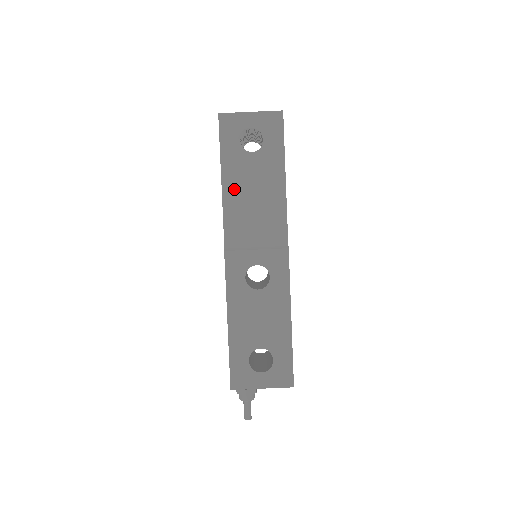
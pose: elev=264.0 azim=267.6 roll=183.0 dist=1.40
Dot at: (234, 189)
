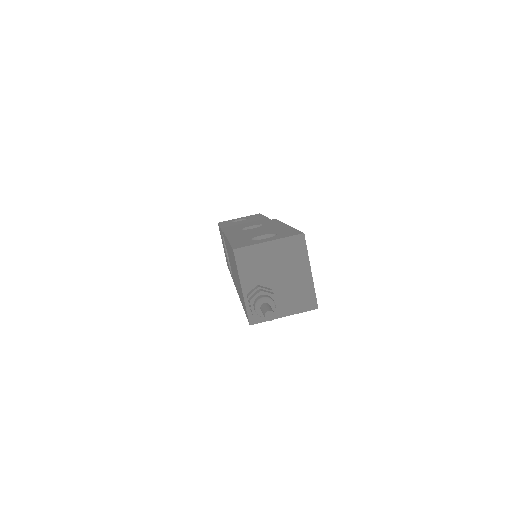
Dot at: (230, 226)
